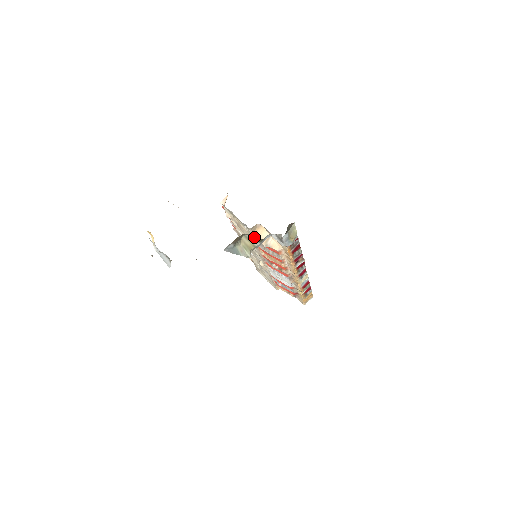
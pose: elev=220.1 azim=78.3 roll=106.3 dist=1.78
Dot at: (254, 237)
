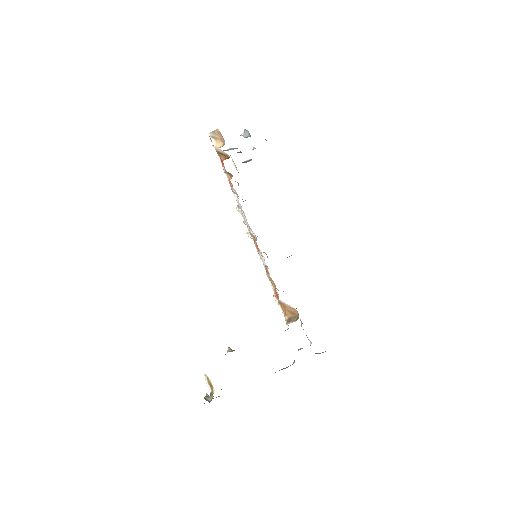
Dot at: occluded
